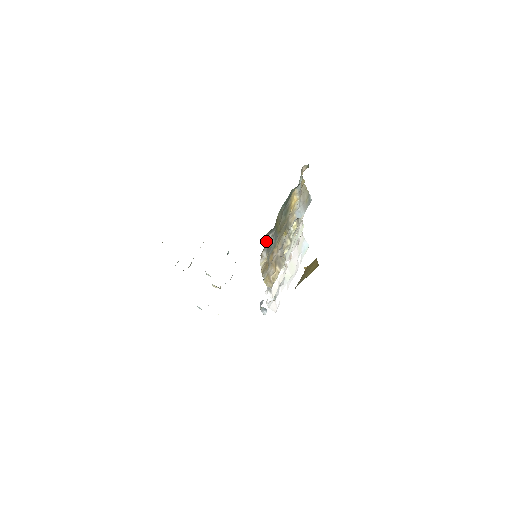
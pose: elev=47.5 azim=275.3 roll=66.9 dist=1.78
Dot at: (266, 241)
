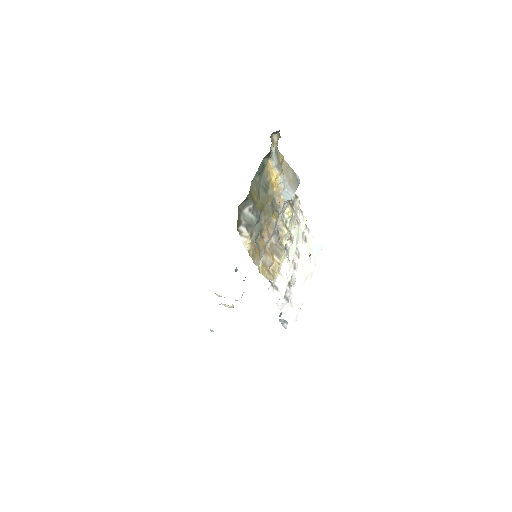
Dot at: (242, 215)
